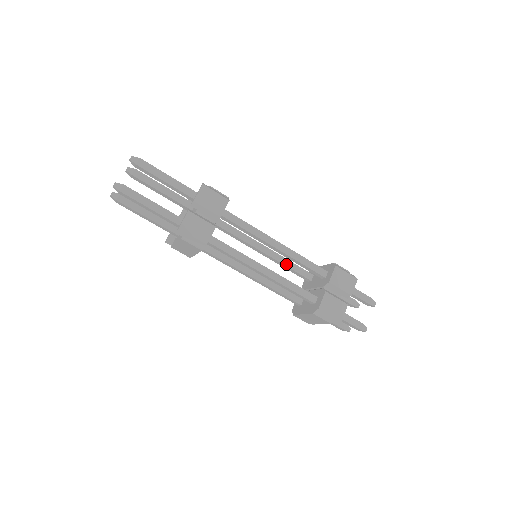
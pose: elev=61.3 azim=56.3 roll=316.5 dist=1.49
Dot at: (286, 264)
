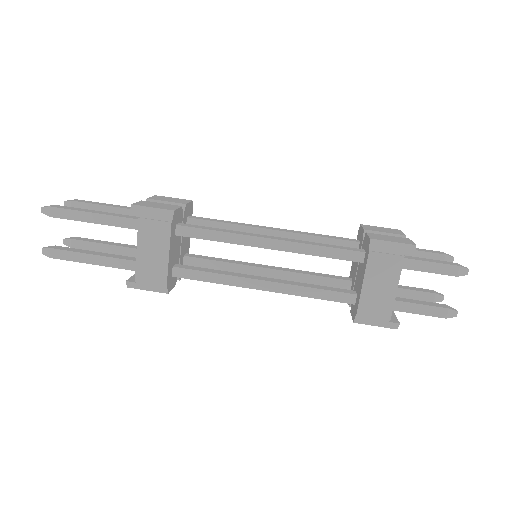
Dot at: (305, 273)
